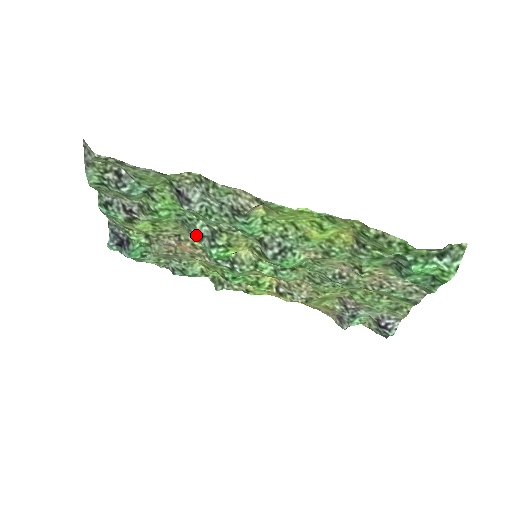
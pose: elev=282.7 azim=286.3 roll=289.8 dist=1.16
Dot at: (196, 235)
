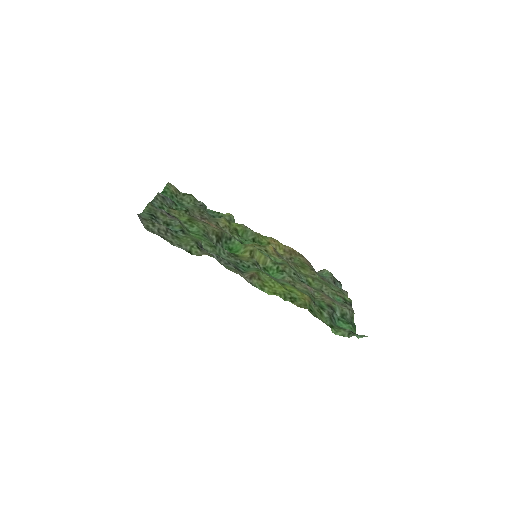
Dot at: occluded
